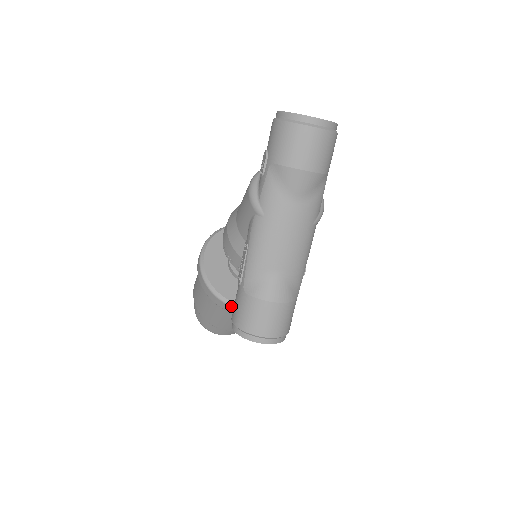
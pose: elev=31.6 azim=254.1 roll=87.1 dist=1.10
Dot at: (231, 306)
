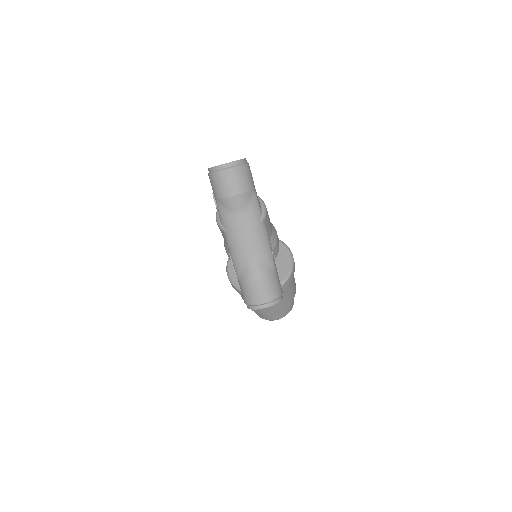
Dot at: occluded
